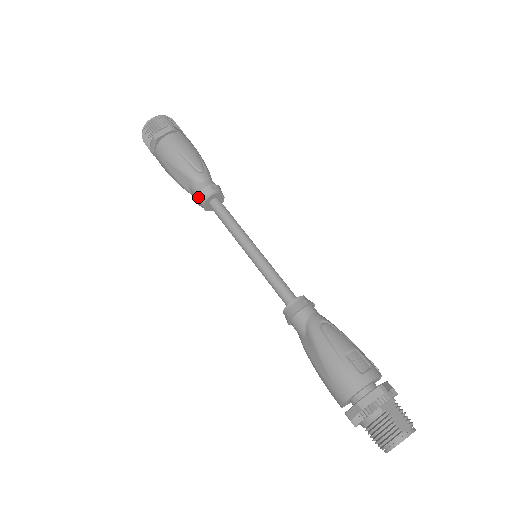
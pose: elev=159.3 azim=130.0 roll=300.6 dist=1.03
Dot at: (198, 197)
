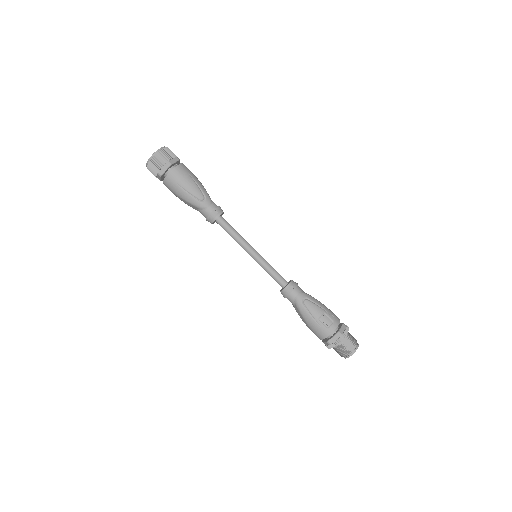
Dot at: (206, 220)
